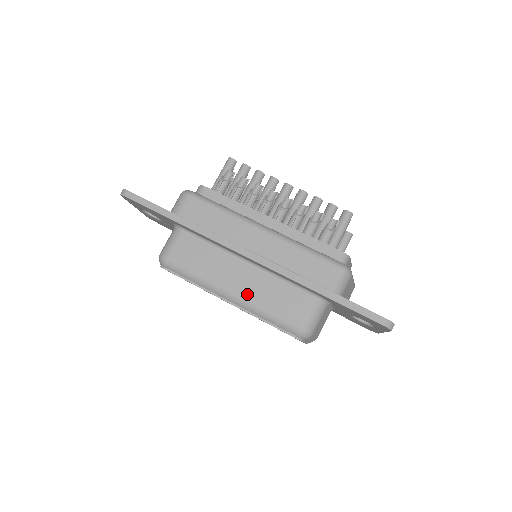
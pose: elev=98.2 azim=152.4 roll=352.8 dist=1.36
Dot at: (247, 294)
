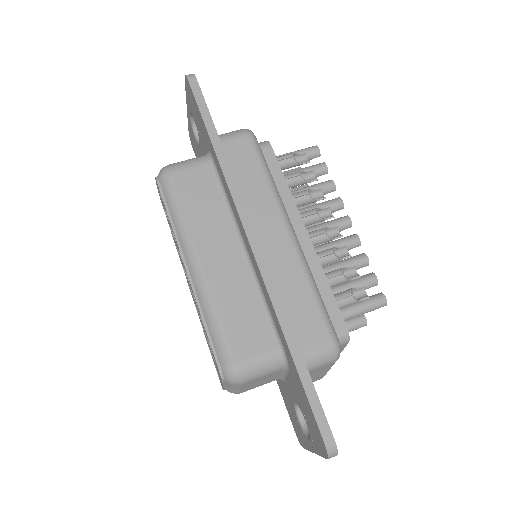
Dot at: (213, 280)
